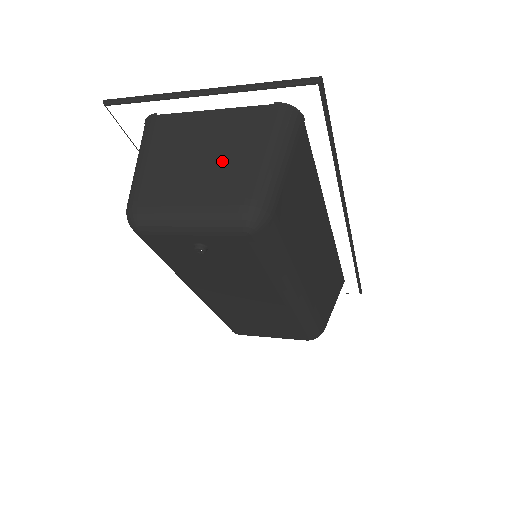
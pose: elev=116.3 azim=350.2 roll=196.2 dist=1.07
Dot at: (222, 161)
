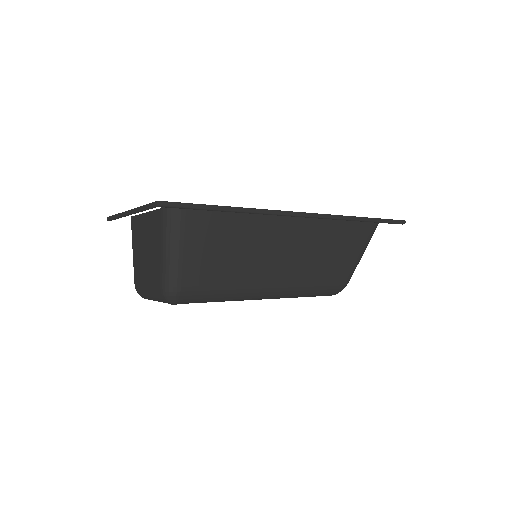
Dot at: (152, 257)
